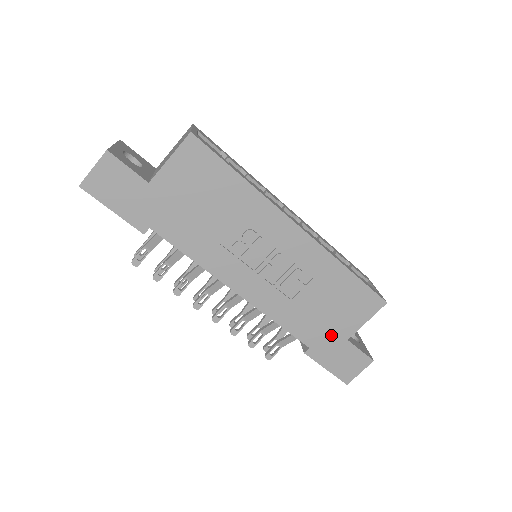
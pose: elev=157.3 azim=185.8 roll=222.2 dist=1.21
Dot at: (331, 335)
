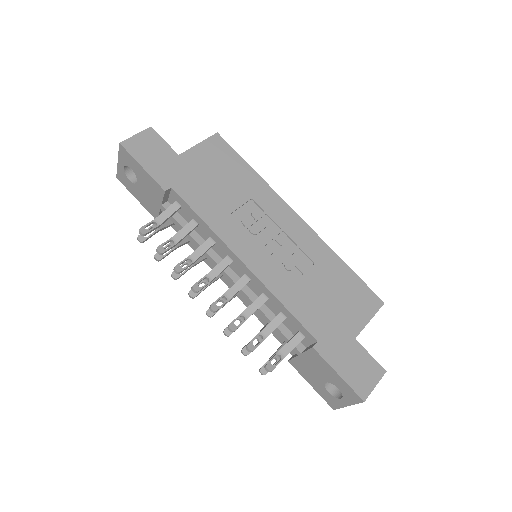
Dot at: (338, 330)
